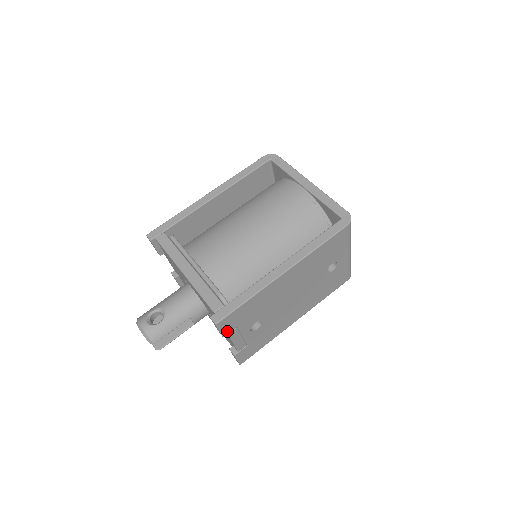
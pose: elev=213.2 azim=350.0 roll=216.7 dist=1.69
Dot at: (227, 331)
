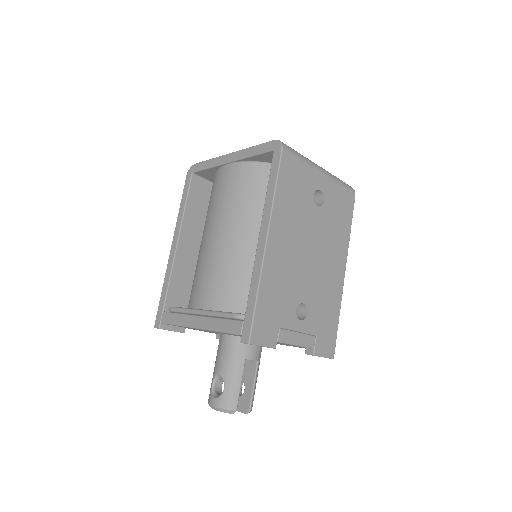
Dot at: (272, 340)
